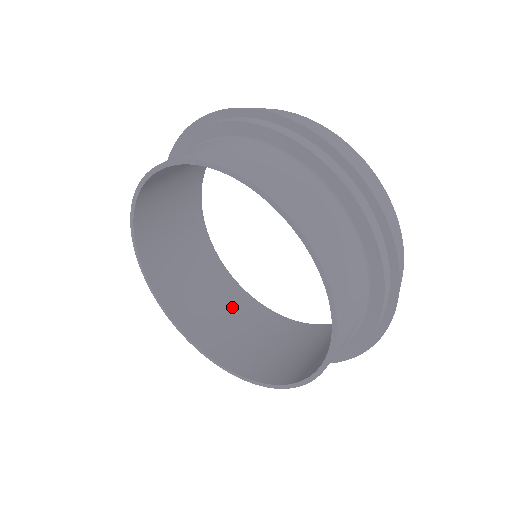
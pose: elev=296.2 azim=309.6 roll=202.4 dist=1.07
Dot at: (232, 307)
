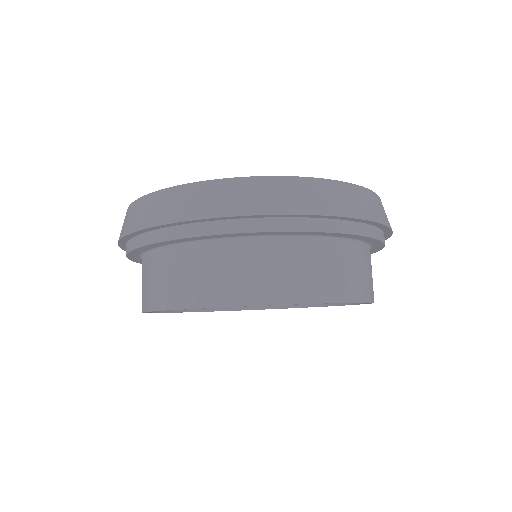
Dot at: occluded
